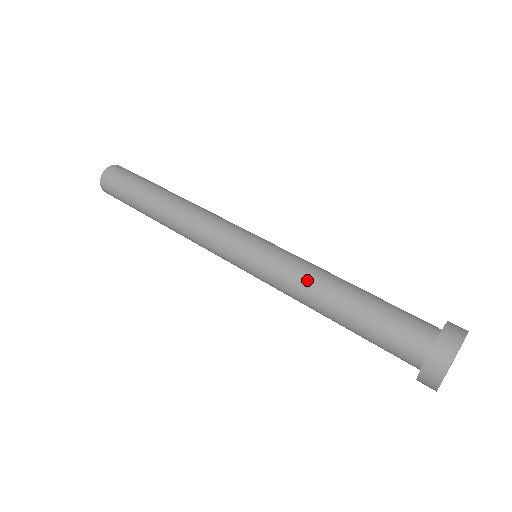
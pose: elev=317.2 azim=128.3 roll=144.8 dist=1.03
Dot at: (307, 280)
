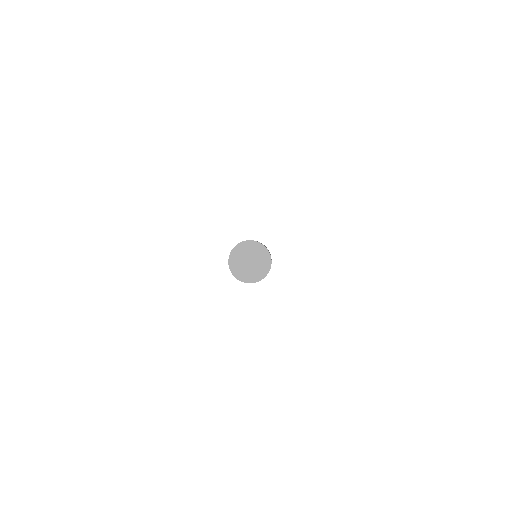
Dot at: occluded
